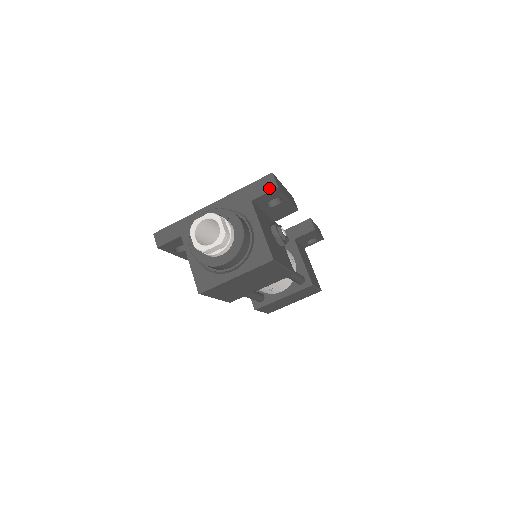
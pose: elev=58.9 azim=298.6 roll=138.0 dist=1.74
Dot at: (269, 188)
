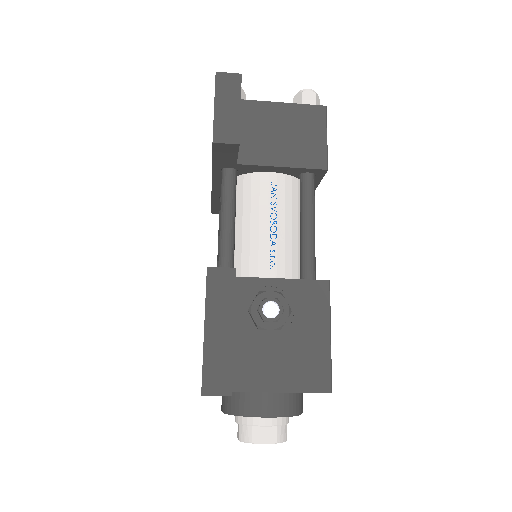
Dot at: occluded
